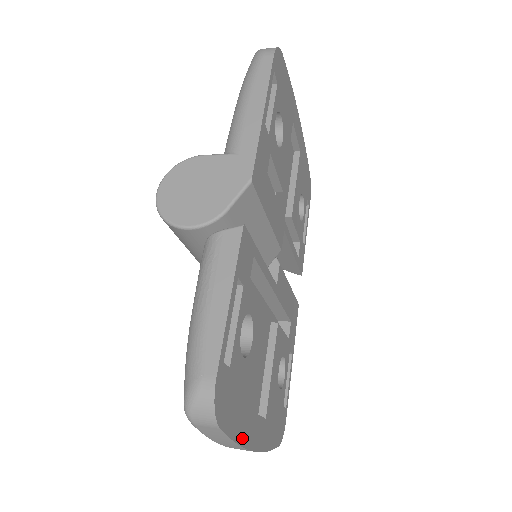
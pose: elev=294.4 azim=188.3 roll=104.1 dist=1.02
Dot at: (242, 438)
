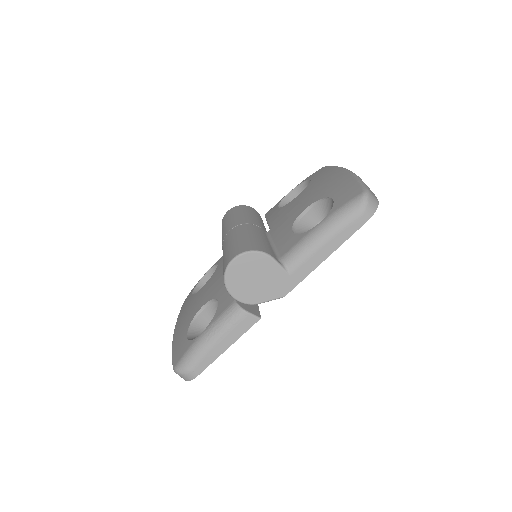
Dot at: occluded
